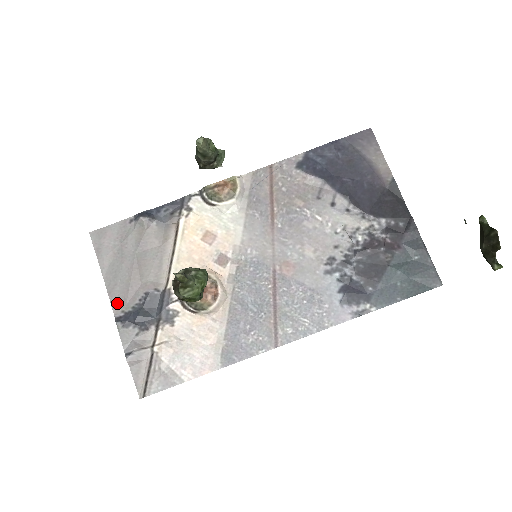
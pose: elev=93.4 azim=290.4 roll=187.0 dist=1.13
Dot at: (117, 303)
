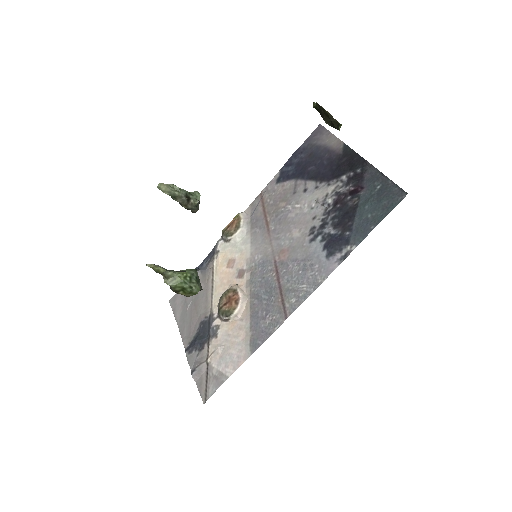
Dot at: (186, 339)
